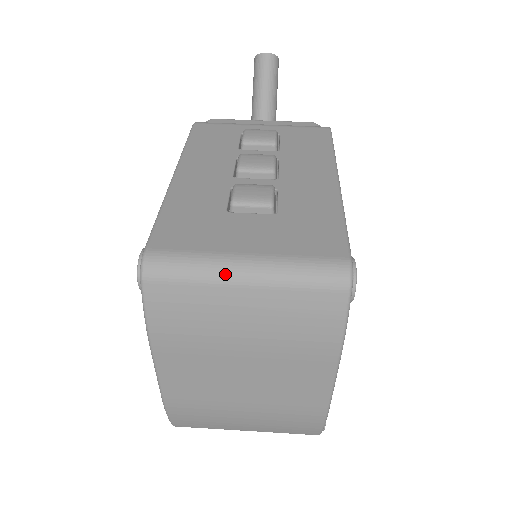
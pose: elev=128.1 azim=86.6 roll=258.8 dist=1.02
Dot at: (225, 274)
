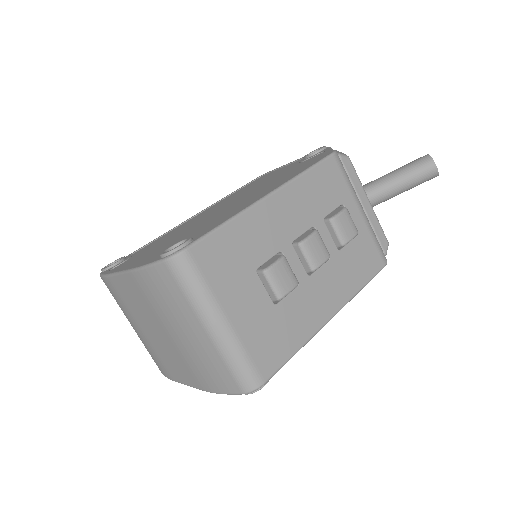
Dot at: (205, 314)
